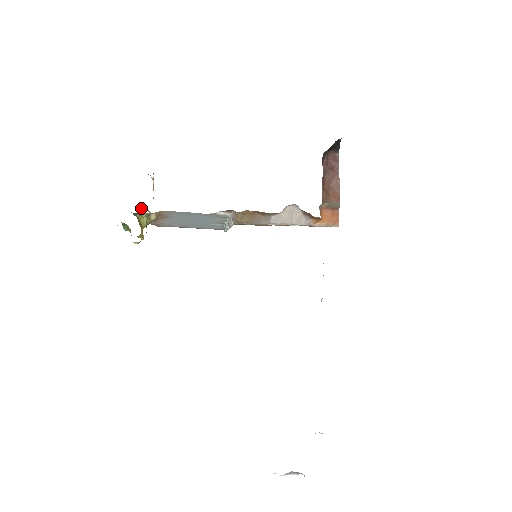
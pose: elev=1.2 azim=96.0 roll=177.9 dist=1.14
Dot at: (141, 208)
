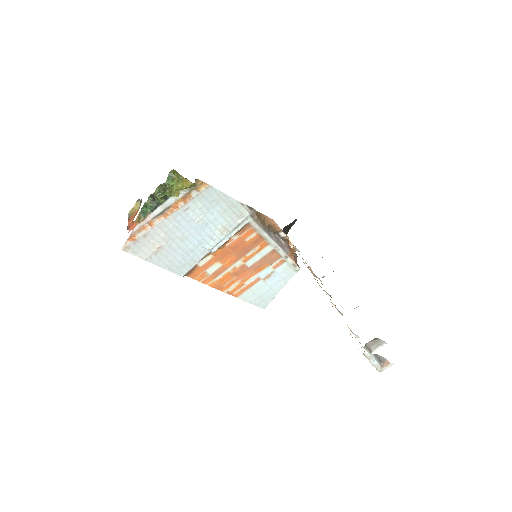
Dot at: (152, 199)
